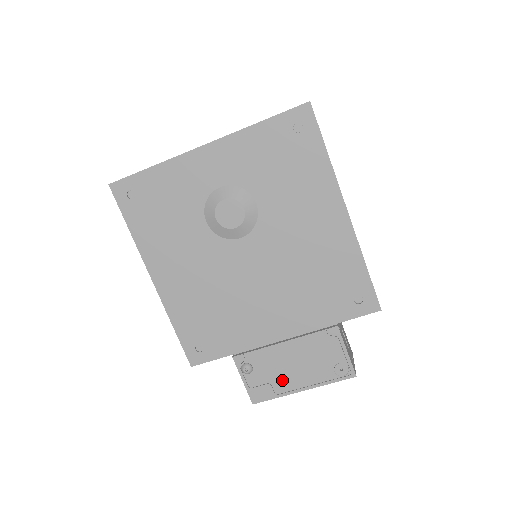
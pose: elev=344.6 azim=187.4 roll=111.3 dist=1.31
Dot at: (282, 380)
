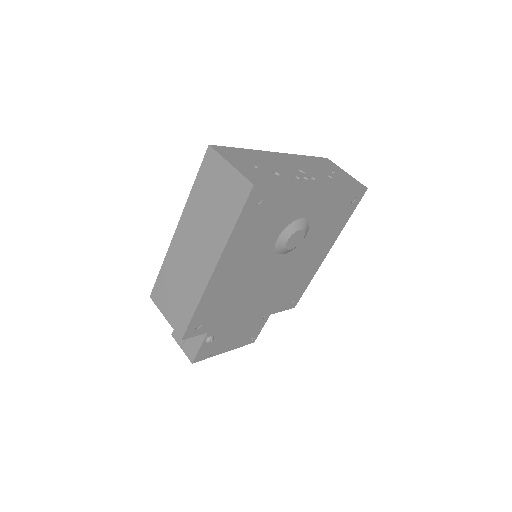
Dot at: (221, 346)
